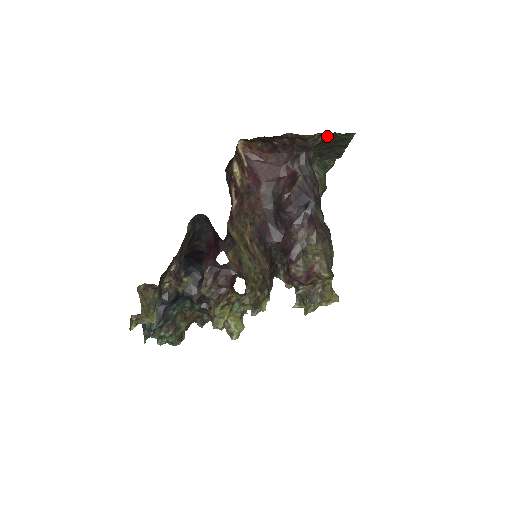
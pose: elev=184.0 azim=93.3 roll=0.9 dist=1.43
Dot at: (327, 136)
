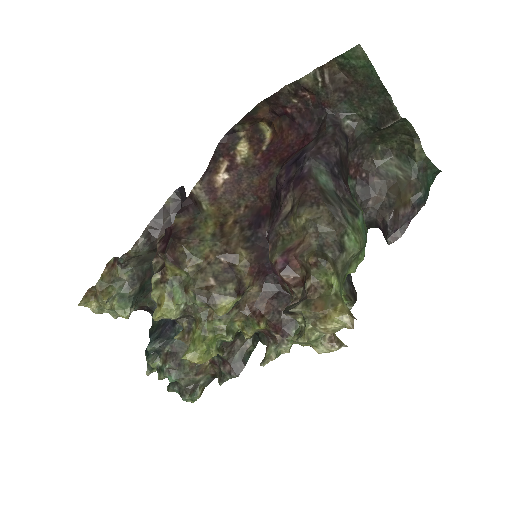
Dot at: (335, 73)
